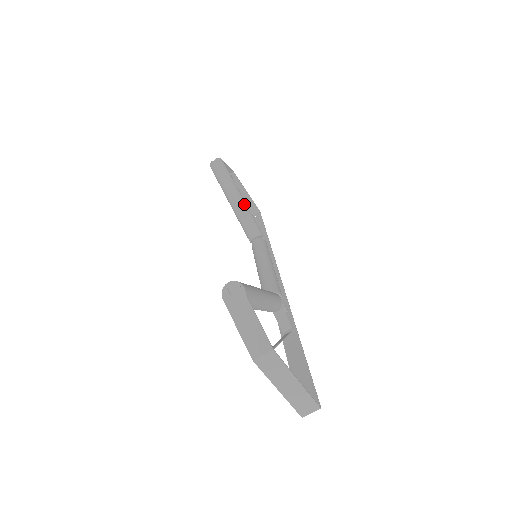
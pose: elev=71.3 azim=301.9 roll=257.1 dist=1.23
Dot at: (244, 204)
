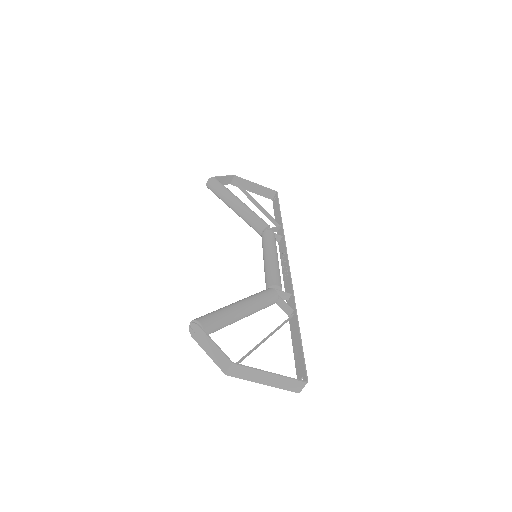
Dot at: (243, 207)
